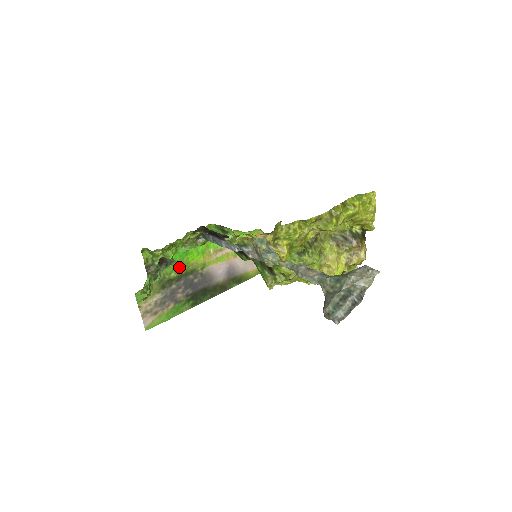
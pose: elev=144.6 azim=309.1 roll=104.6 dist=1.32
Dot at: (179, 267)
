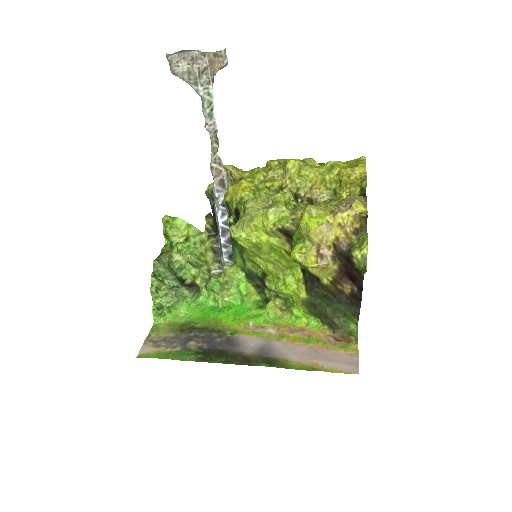
Dot at: (209, 323)
